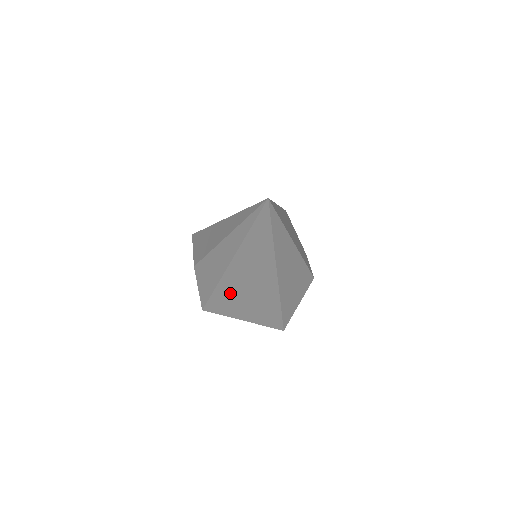
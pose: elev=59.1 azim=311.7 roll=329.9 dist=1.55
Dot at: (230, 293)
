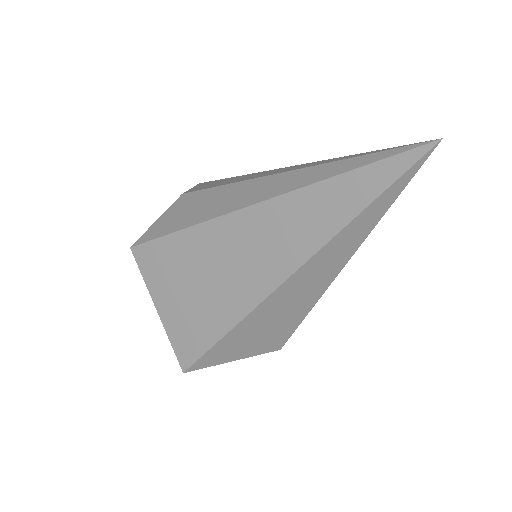
Dot at: (197, 251)
